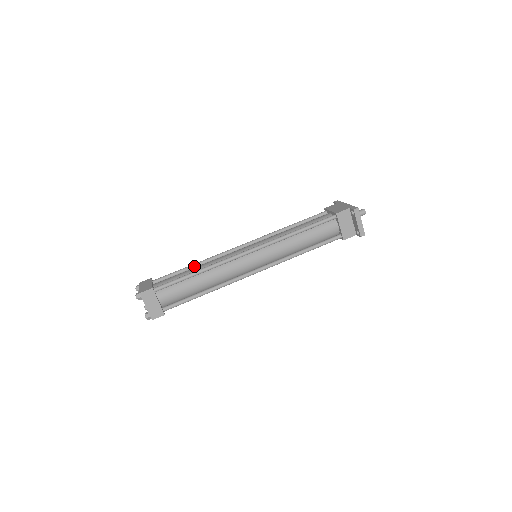
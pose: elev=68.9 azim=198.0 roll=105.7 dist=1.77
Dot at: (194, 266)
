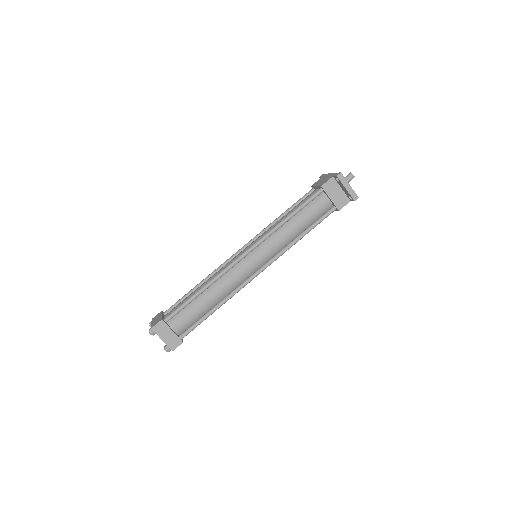
Dot at: (199, 286)
